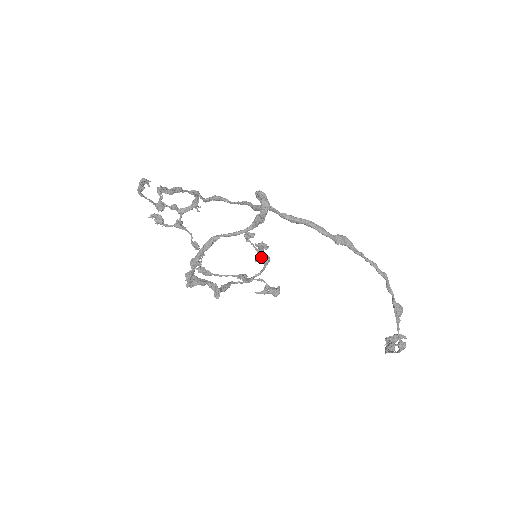
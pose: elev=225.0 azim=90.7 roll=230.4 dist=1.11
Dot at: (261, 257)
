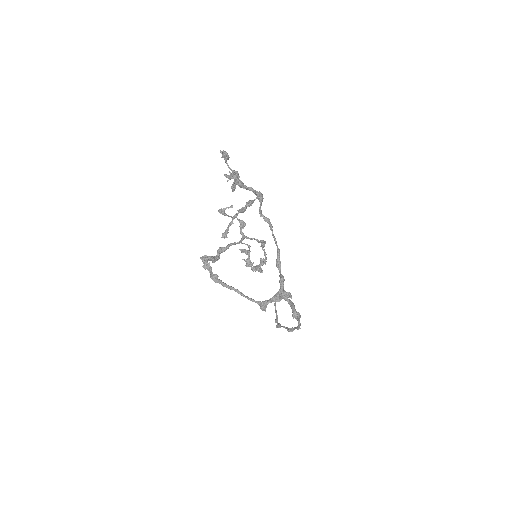
Dot at: occluded
